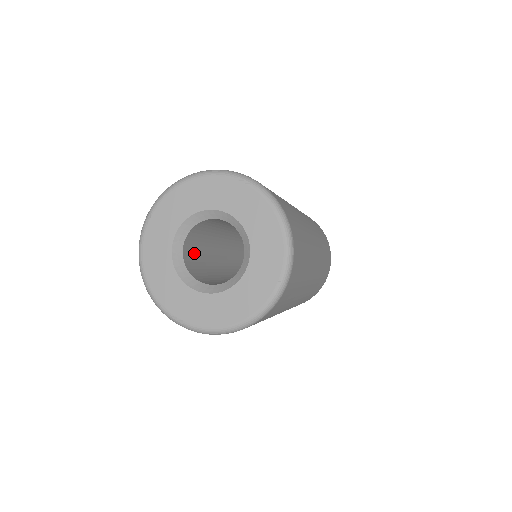
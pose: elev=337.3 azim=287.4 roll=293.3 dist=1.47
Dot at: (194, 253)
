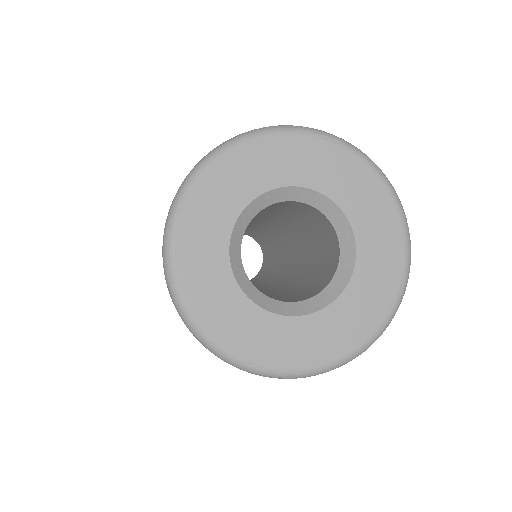
Dot at: occluded
